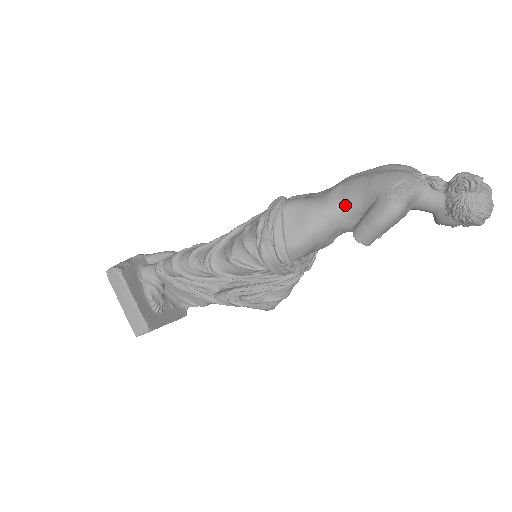
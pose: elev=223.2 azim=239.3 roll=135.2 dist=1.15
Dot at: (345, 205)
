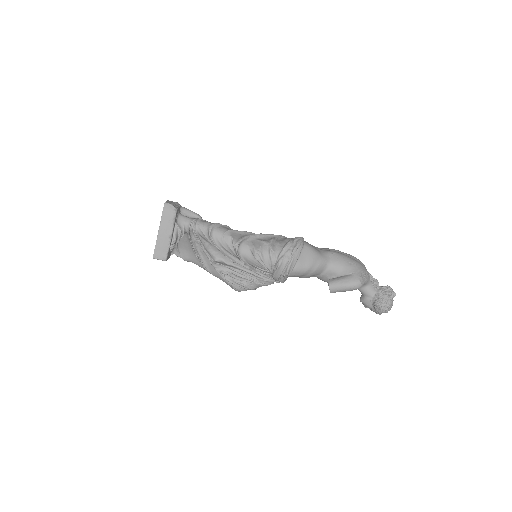
Dot at: (332, 265)
